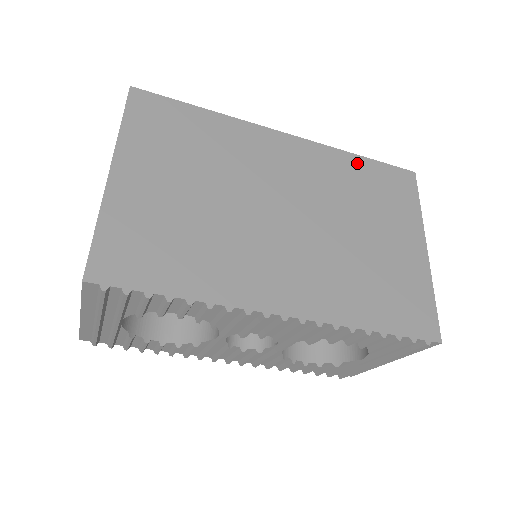
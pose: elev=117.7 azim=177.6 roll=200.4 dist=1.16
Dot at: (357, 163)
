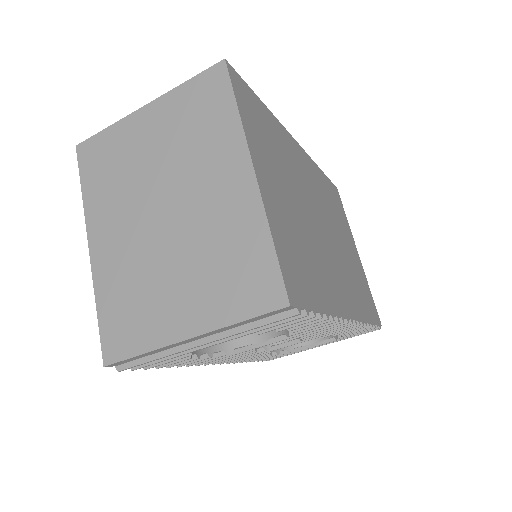
Dot at: (323, 177)
